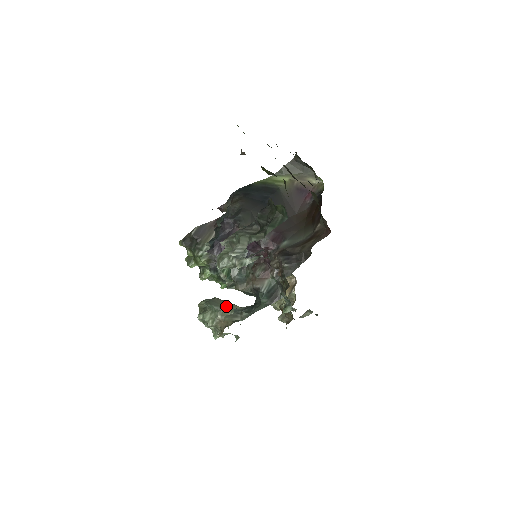
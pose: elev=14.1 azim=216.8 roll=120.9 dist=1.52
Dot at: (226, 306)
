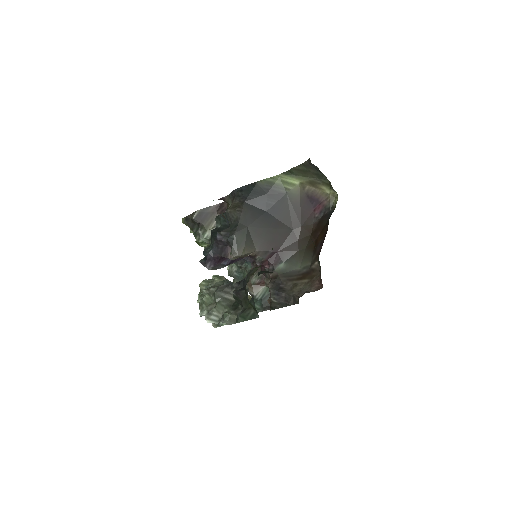
Dot at: occluded
